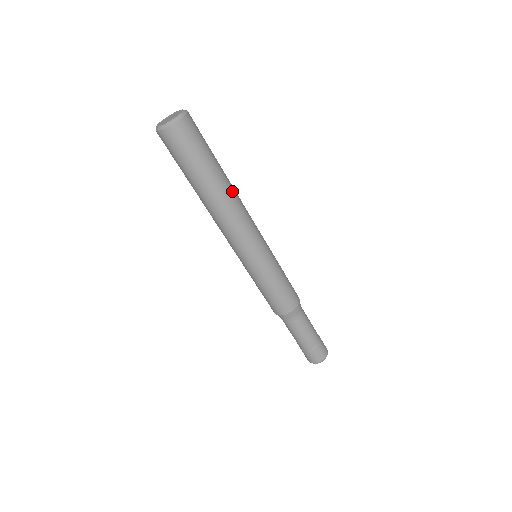
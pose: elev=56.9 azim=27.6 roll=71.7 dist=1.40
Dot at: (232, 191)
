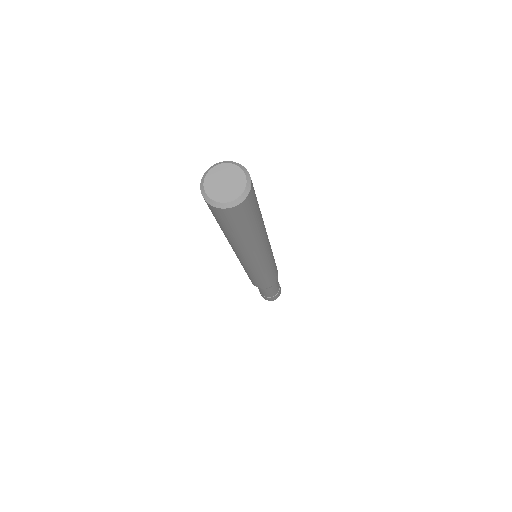
Dot at: (261, 237)
